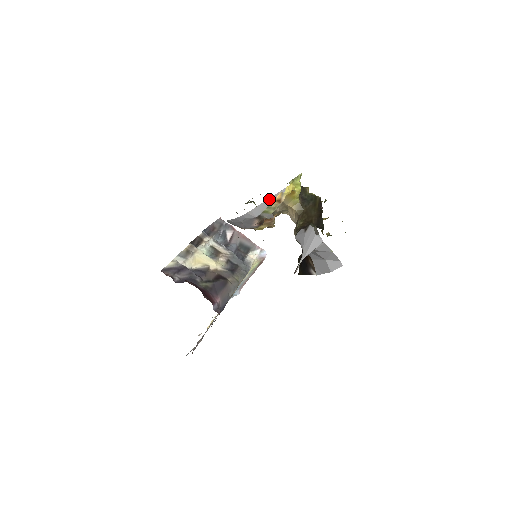
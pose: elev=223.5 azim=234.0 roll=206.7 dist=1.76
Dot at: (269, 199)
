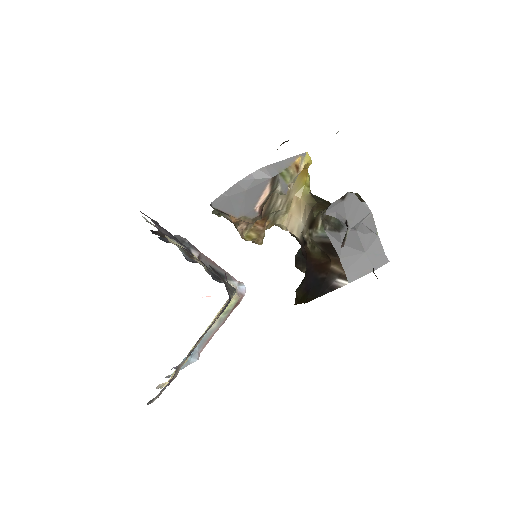
Dot at: (287, 159)
